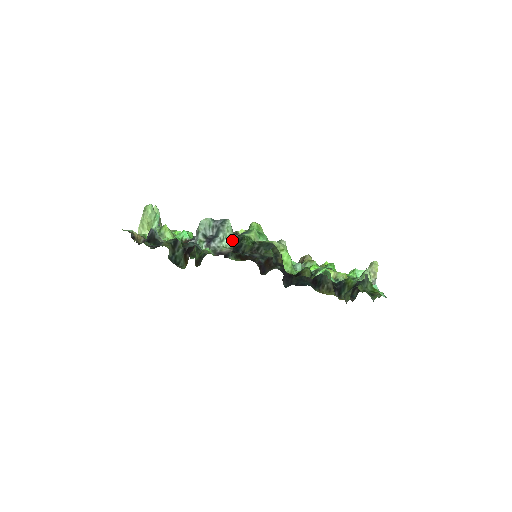
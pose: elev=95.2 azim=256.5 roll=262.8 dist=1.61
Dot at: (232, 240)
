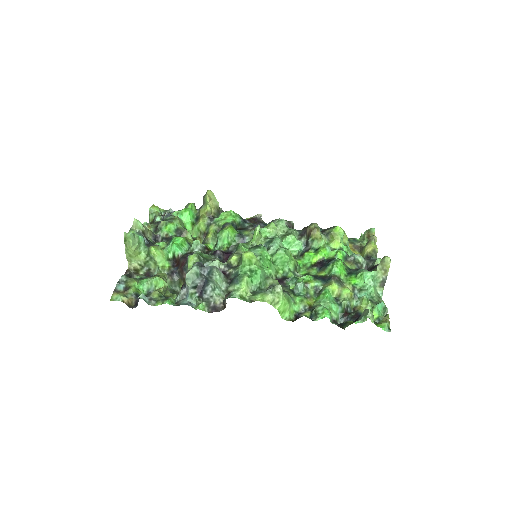
Dot at: (223, 301)
